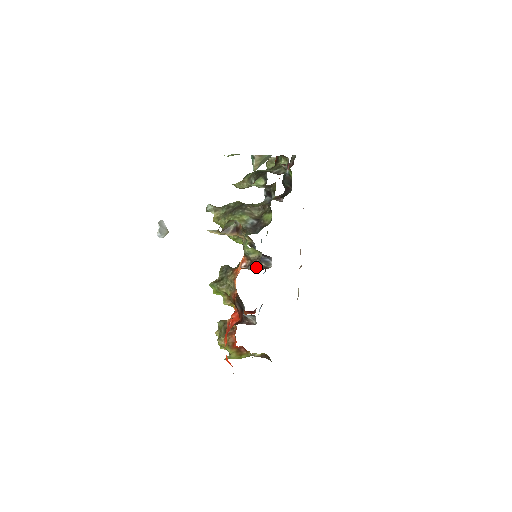
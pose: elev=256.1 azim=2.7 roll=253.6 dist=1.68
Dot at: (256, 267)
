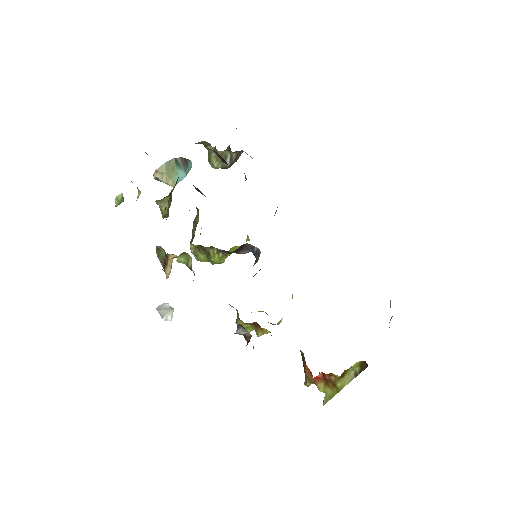
Dot at: occluded
